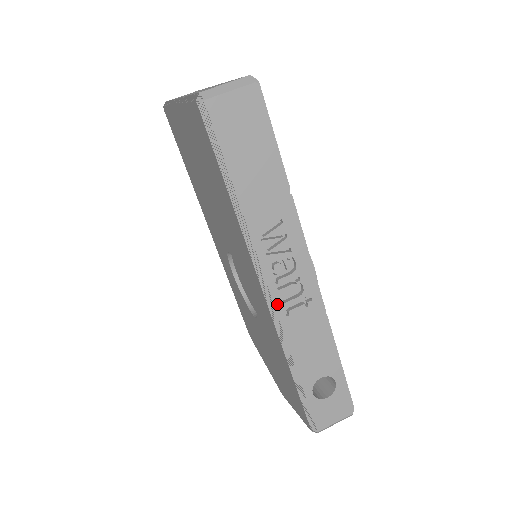
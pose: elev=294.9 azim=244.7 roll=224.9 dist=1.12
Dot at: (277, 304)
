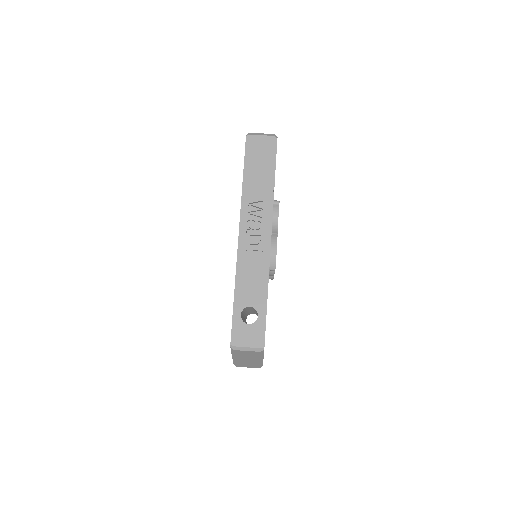
Dot at: (243, 244)
